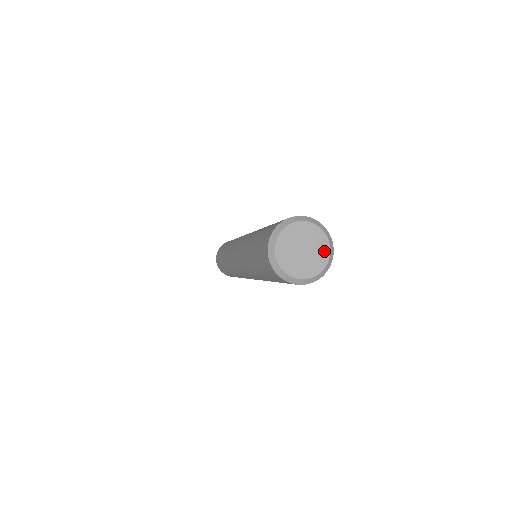
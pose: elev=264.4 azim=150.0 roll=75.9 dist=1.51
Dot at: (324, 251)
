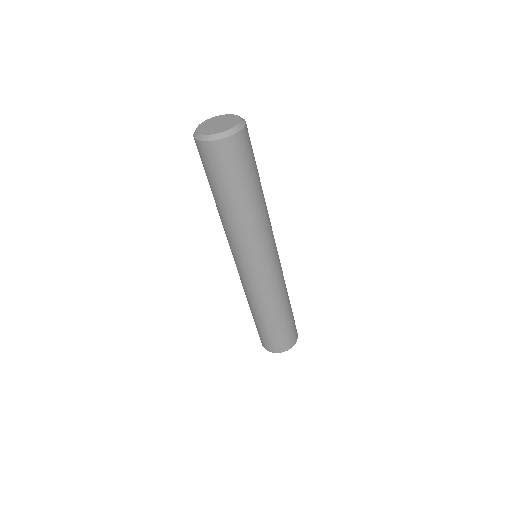
Dot at: (229, 127)
